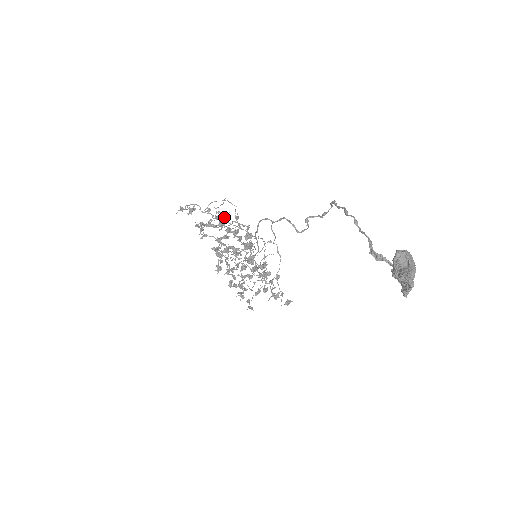
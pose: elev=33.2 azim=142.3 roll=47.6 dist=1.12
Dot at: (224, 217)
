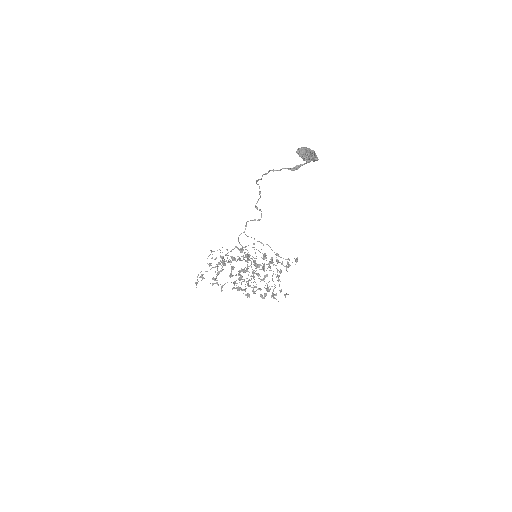
Dot at: (221, 257)
